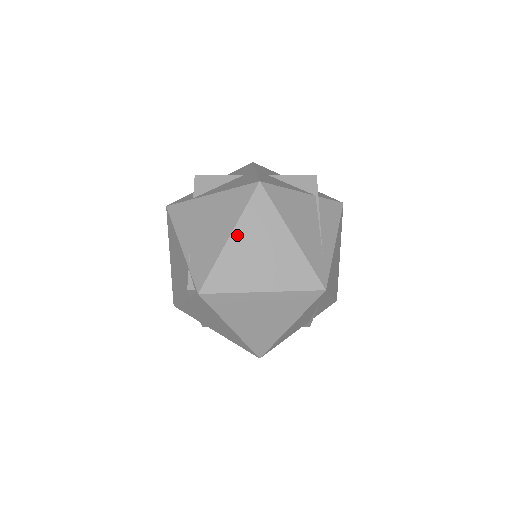
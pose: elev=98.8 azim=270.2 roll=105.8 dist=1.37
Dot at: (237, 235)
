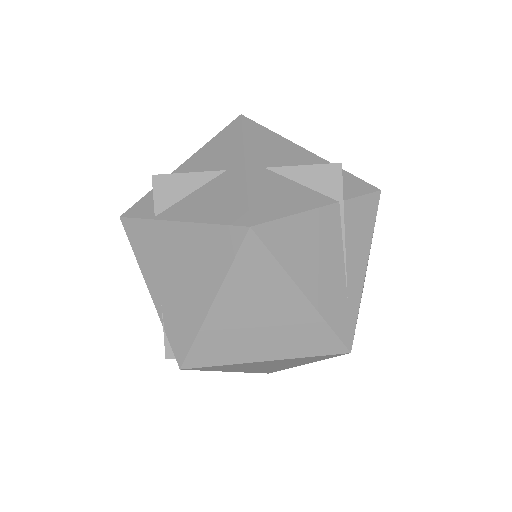
Dot at: (223, 301)
